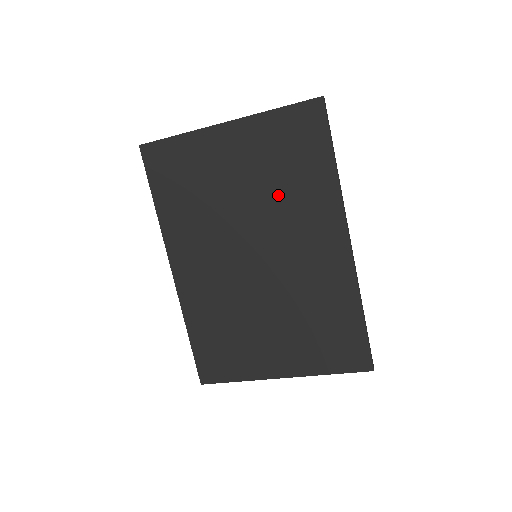
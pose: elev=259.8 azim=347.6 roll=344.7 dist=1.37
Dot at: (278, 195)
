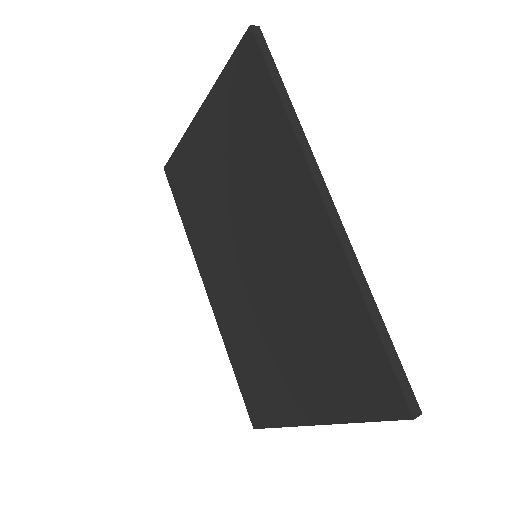
Dot at: (249, 171)
